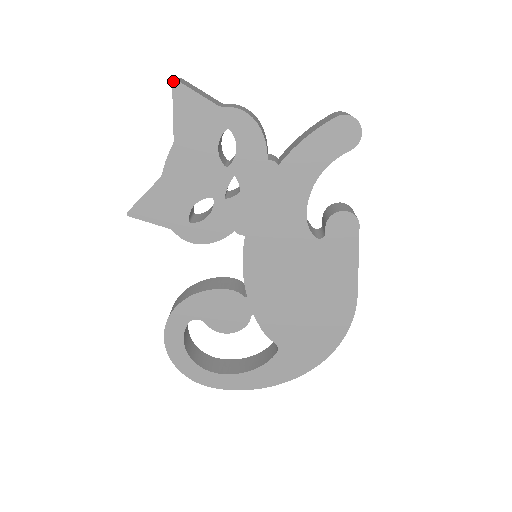
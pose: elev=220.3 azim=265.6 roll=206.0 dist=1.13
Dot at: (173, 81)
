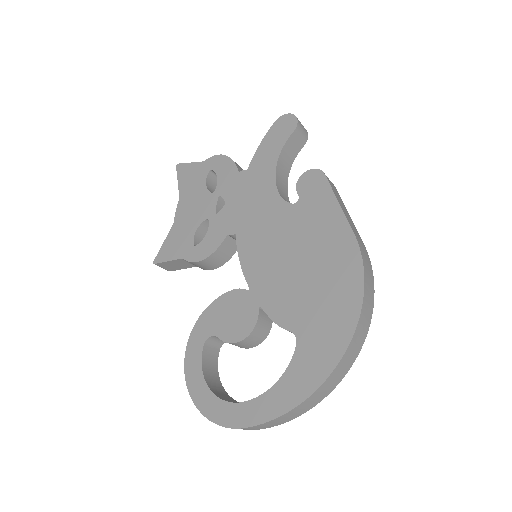
Dot at: (177, 165)
